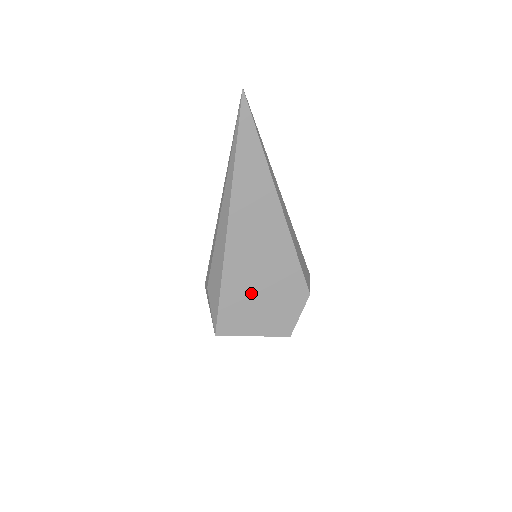
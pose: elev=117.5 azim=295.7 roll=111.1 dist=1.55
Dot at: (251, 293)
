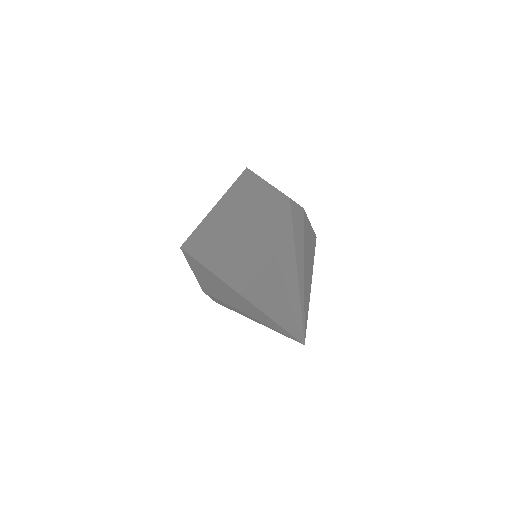
Dot at: occluded
